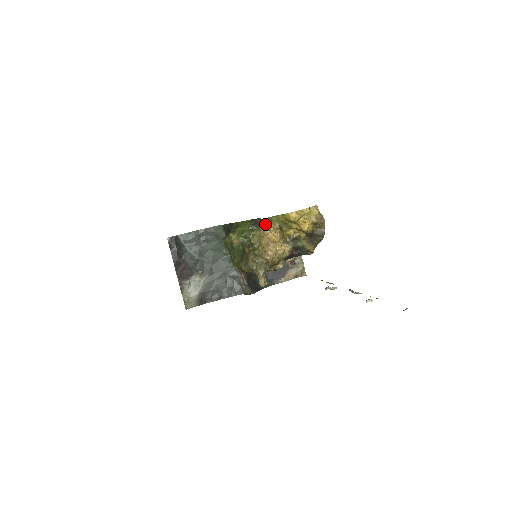
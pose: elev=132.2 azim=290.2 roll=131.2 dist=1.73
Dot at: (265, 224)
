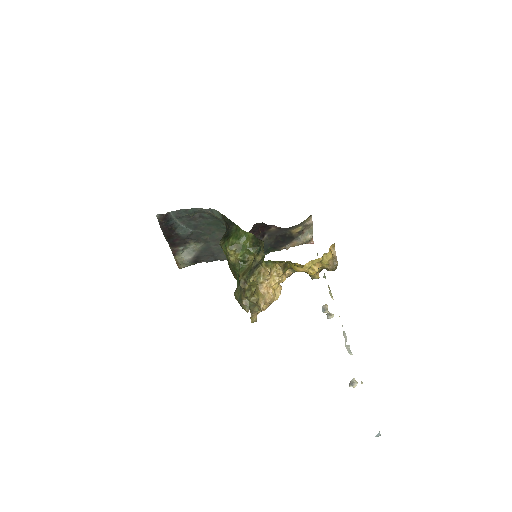
Dot at: (266, 267)
